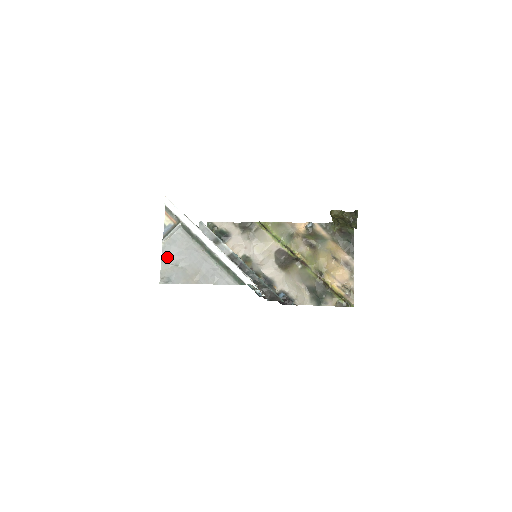
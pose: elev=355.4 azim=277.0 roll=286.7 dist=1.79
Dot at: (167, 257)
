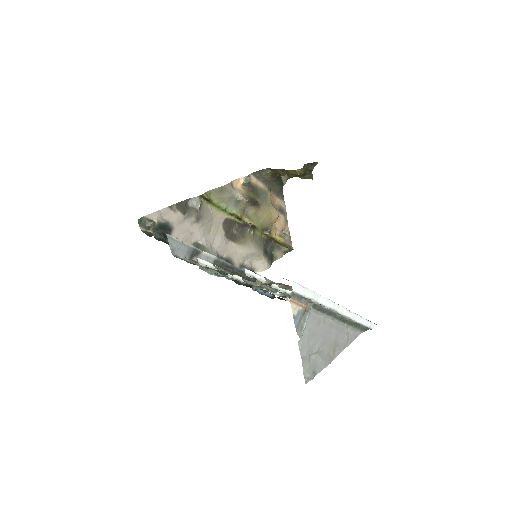
Dot at: (306, 351)
